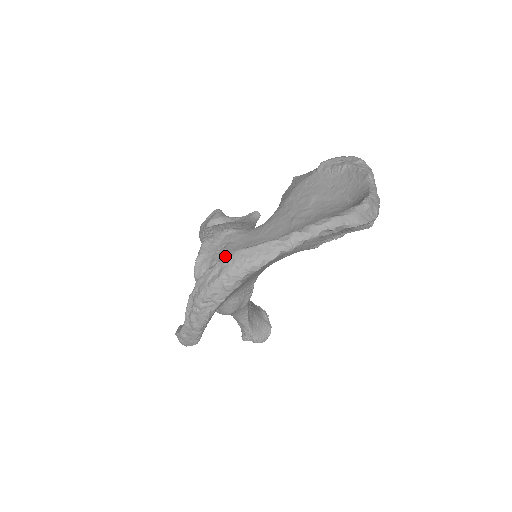
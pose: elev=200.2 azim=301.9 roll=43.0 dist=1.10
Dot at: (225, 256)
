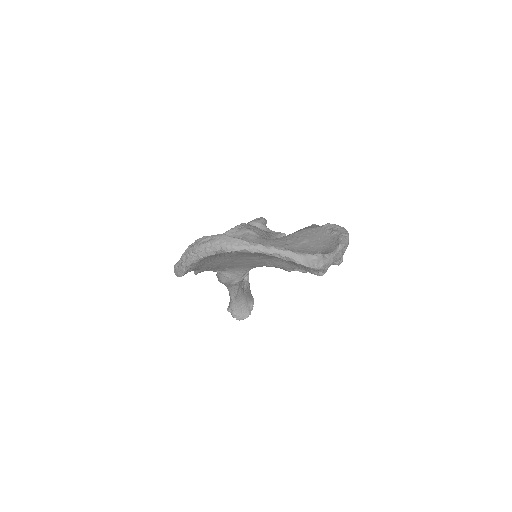
Dot at: (217, 234)
